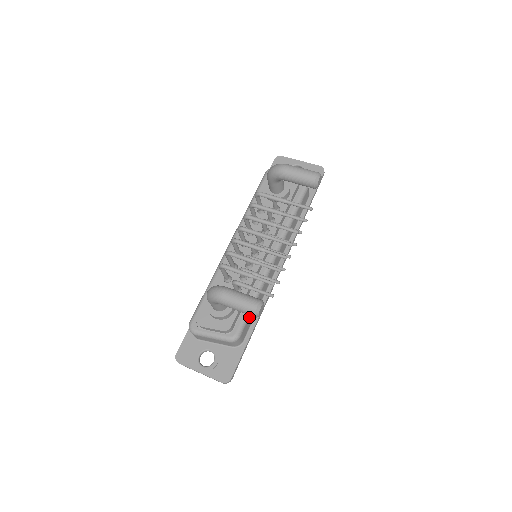
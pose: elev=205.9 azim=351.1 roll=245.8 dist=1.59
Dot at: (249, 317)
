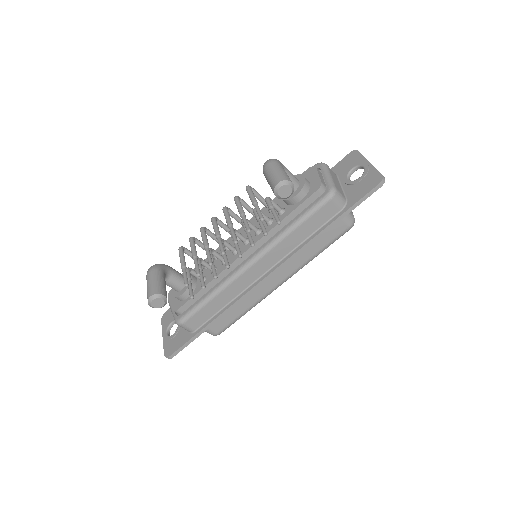
Dot at: (200, 310)
